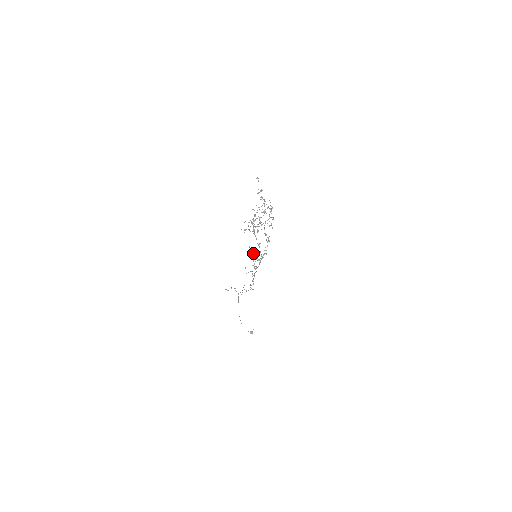
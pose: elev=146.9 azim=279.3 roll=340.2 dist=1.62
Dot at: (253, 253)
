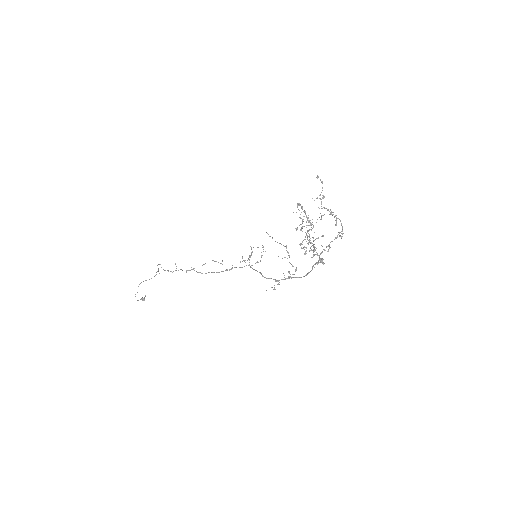
Dot at: occluded
